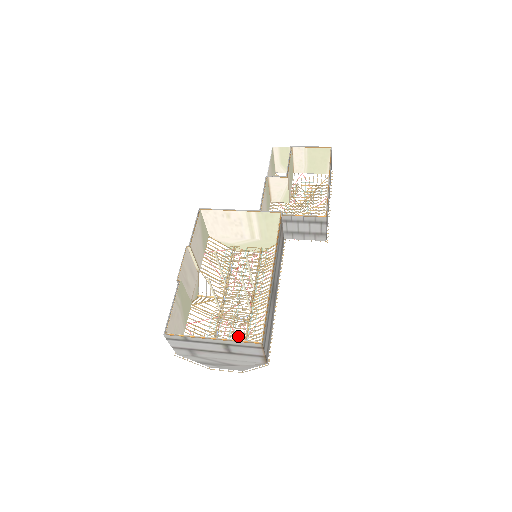
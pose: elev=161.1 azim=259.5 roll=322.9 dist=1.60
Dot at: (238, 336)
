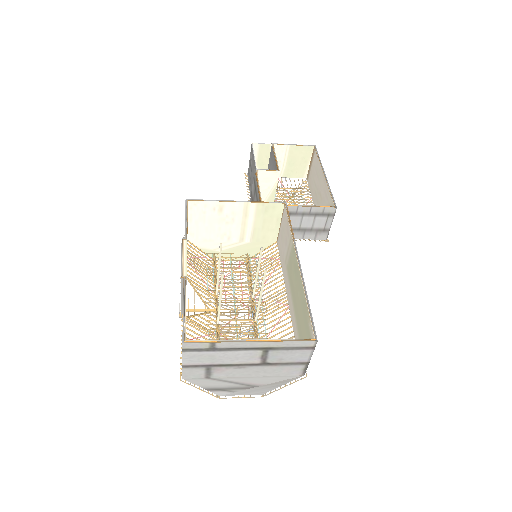
Dot at: occluded
